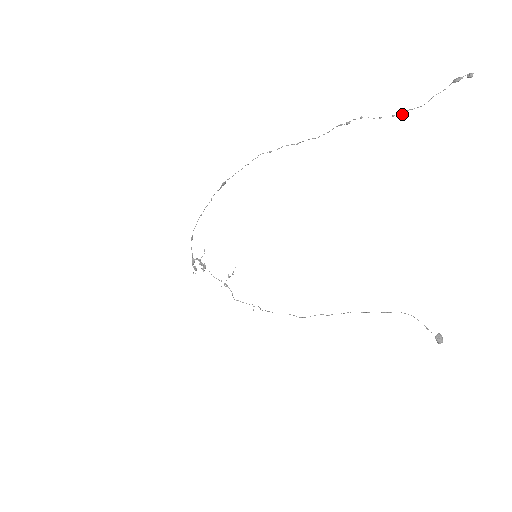
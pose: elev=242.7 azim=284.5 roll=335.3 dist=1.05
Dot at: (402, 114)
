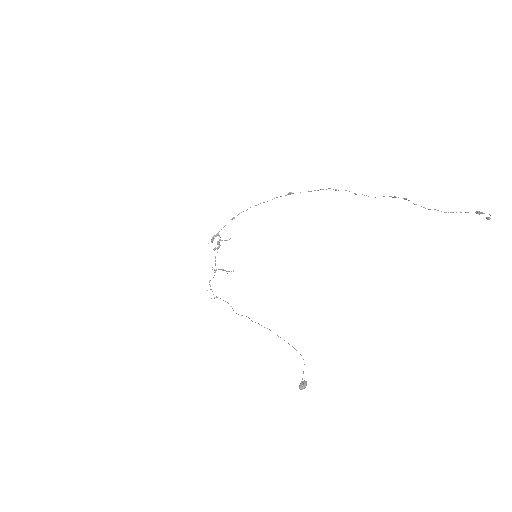
Dot at: (430, 209)
